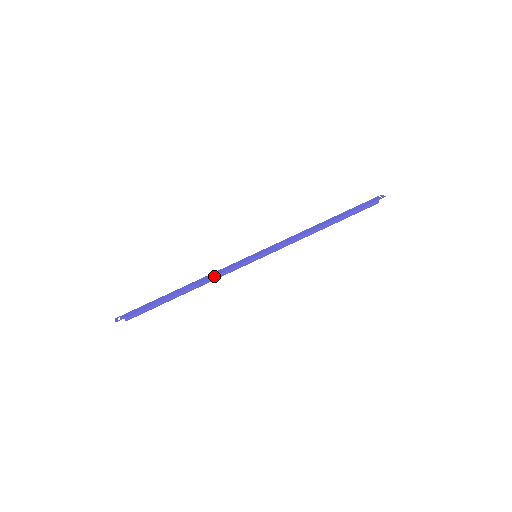
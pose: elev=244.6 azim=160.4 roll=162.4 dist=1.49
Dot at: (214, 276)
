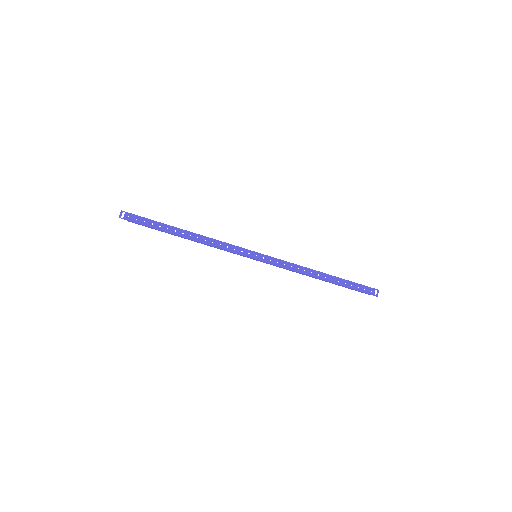
Dot at: (214, 247)
